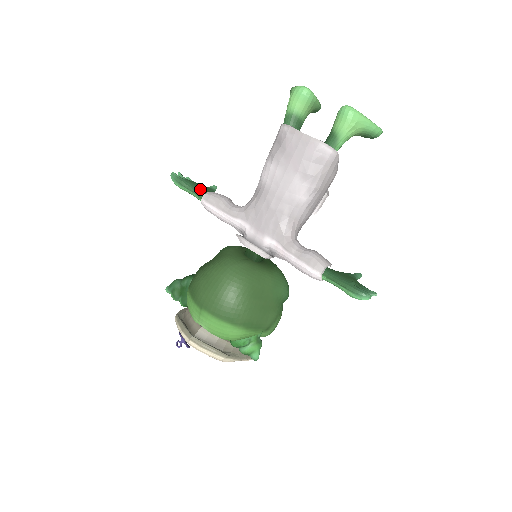
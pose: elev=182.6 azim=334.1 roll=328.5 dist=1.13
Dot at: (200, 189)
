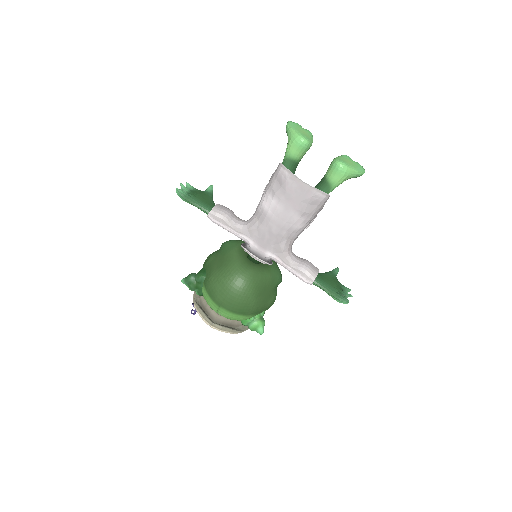
Dot at: (204, 203)
